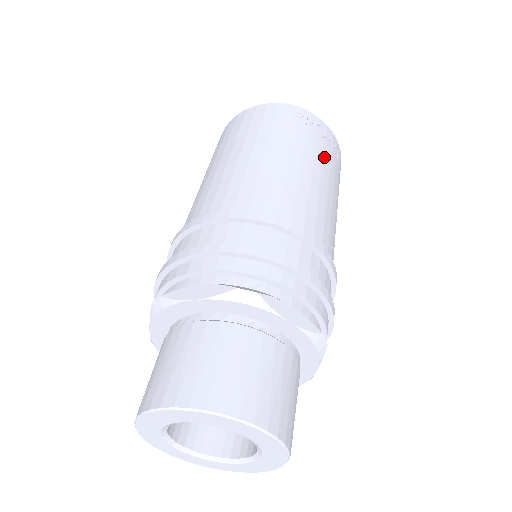
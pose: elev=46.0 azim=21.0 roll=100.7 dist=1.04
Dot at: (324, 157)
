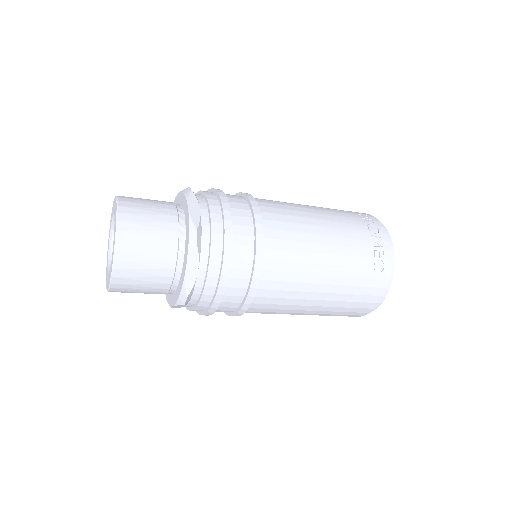
Dot at: (350, 230)
